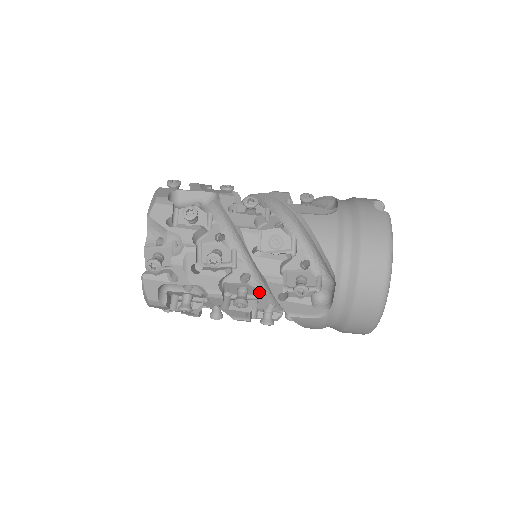
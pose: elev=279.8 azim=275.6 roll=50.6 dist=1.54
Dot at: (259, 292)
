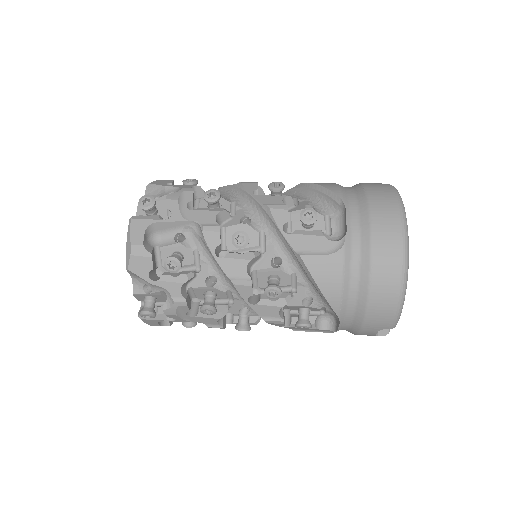
Dot at: (261, 244)
